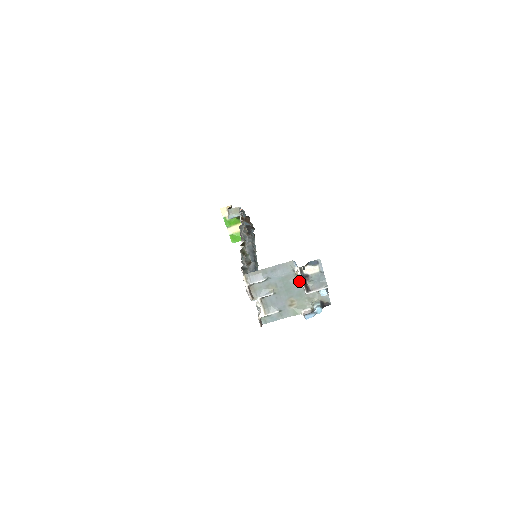
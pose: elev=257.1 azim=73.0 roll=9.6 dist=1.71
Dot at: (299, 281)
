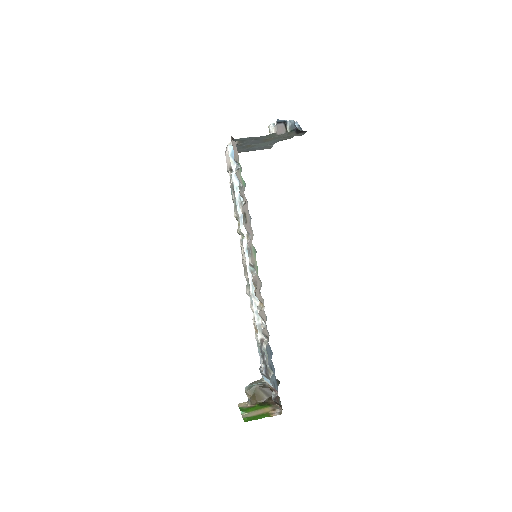
Dot at: (271, 128)
